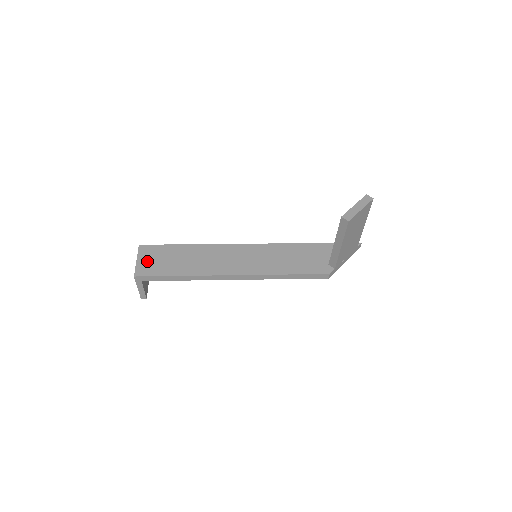
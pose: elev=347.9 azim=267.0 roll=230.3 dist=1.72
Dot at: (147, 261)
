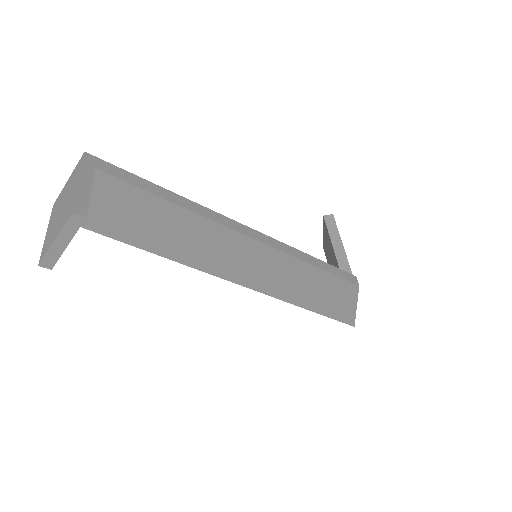
Dot at: occluded
